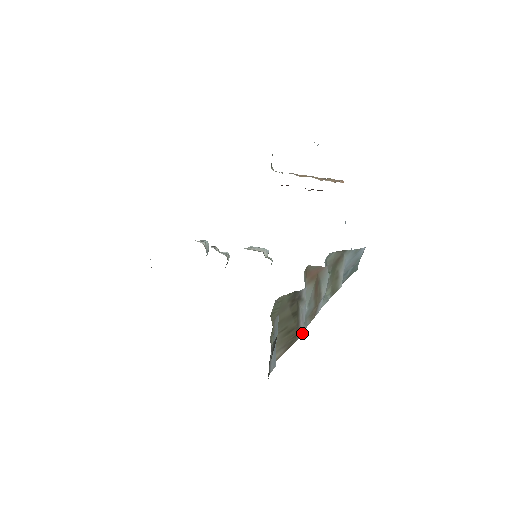
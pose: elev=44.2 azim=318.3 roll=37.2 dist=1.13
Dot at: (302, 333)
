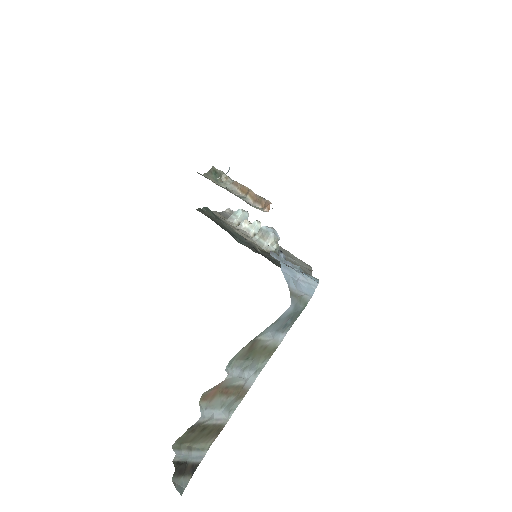
Dot at: (228, 420)
